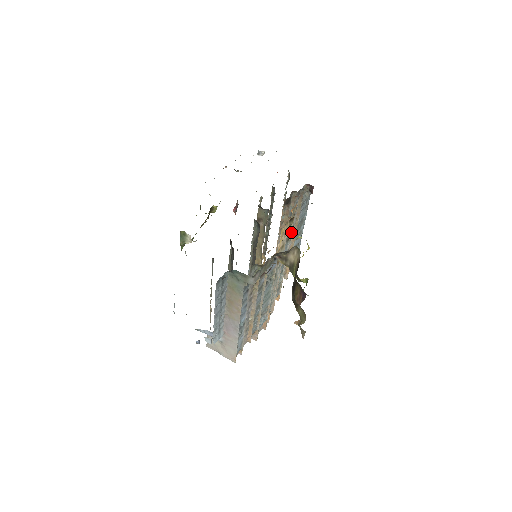
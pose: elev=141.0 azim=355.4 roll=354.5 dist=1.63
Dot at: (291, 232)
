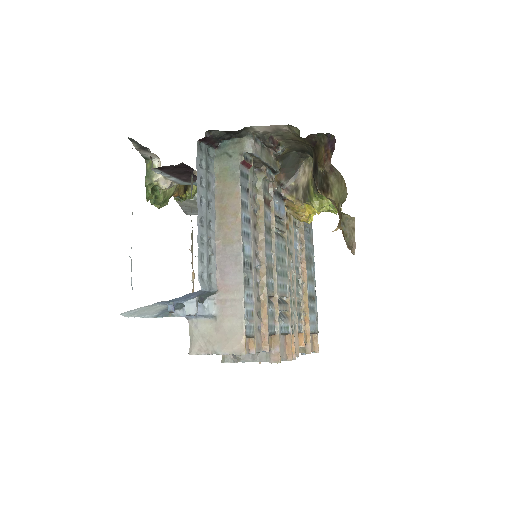
Dot at: occluded
